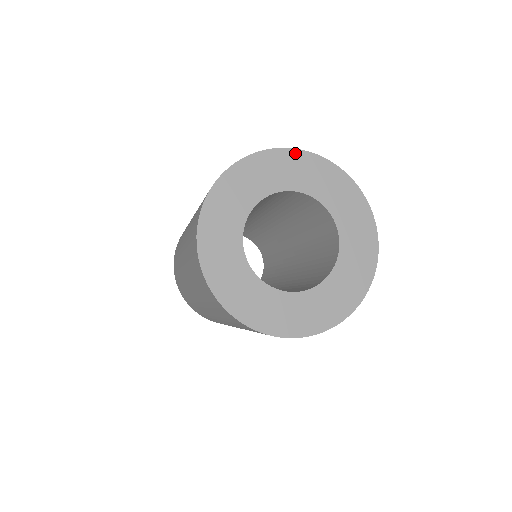
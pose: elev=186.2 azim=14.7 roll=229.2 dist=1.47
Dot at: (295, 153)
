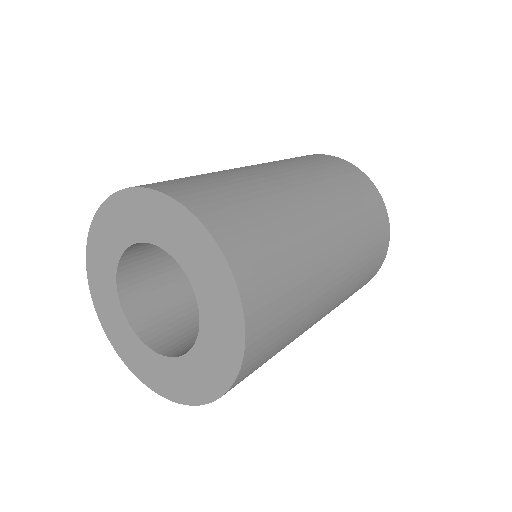
Dot at: (173, 205)
